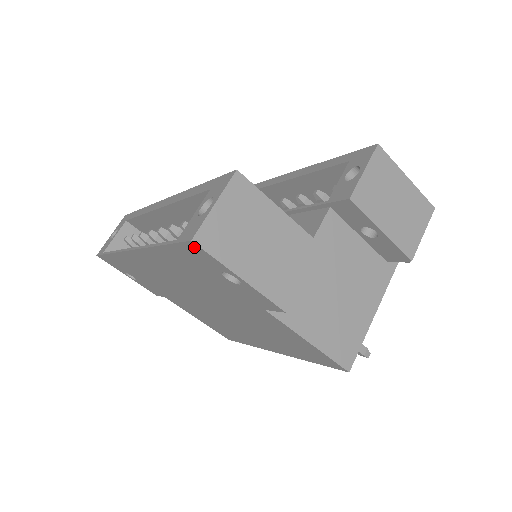
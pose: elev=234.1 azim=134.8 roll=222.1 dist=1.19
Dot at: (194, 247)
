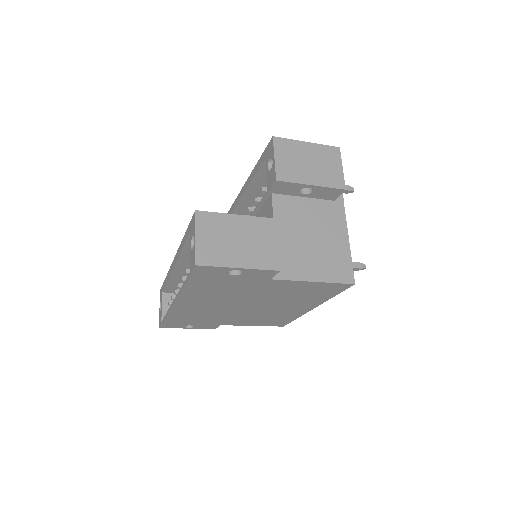
Dot at: (200, 268)
